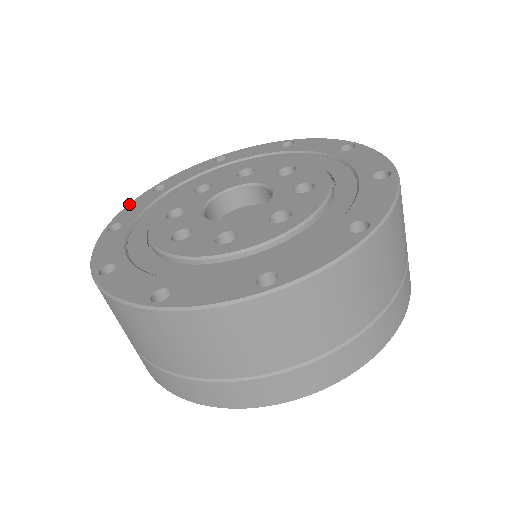
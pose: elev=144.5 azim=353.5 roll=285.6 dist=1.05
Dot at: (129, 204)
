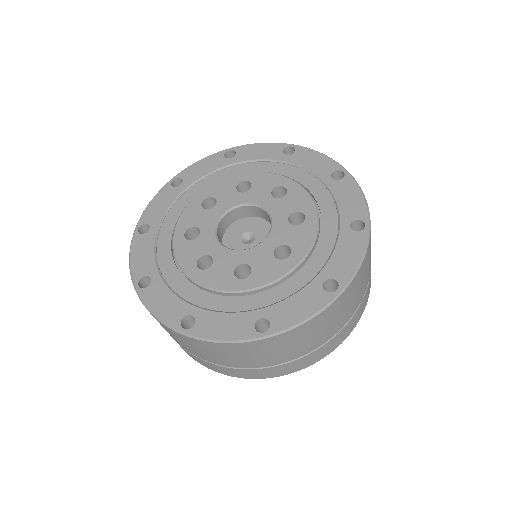
Dot at: (202, 159)
